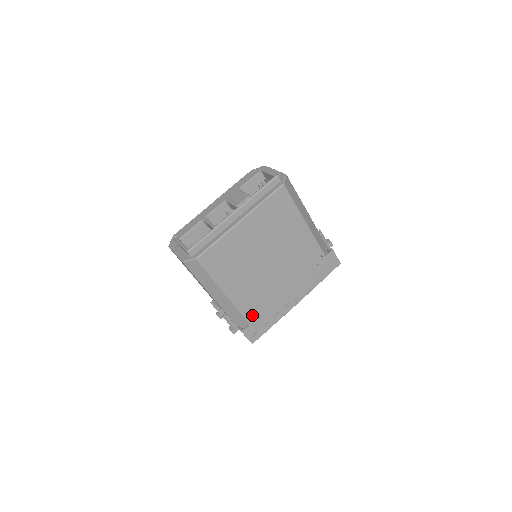
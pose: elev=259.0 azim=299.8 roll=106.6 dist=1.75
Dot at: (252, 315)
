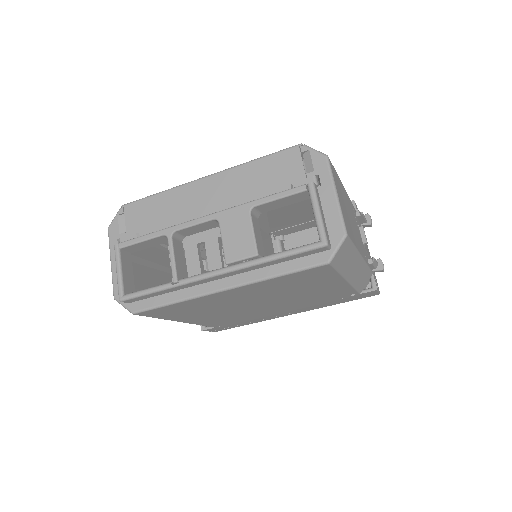
Dot at: (220, 324)
